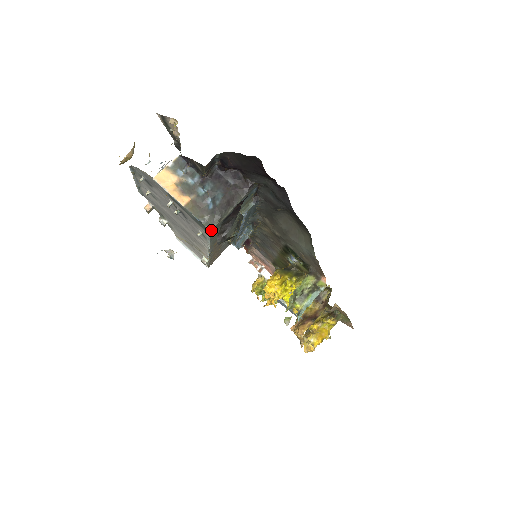
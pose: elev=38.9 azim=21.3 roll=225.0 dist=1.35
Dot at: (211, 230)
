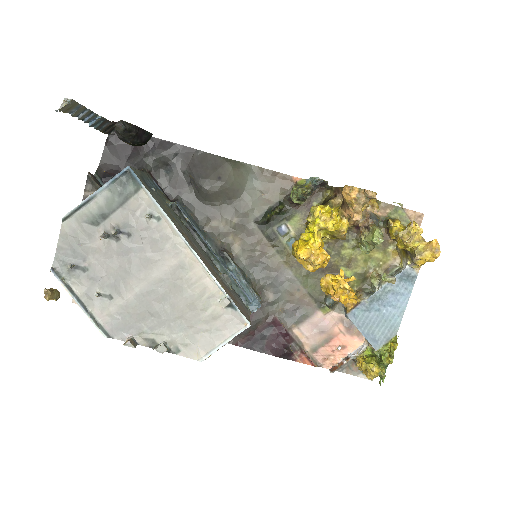
Dot at: (129, 167)
